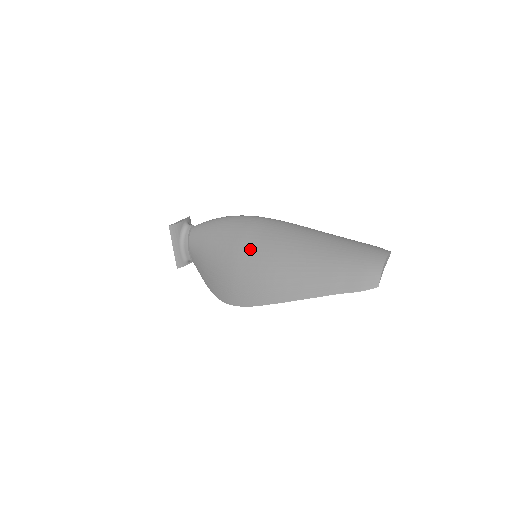
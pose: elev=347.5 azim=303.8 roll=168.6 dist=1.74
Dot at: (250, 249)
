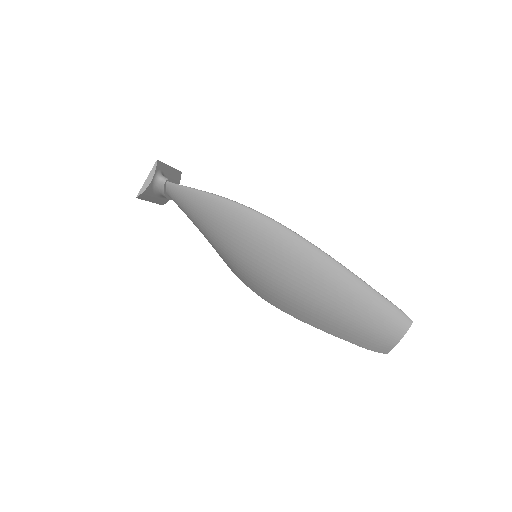
Dot at: (248, 261)
